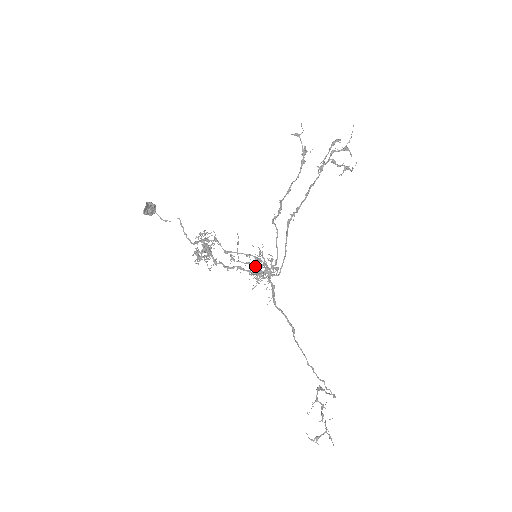
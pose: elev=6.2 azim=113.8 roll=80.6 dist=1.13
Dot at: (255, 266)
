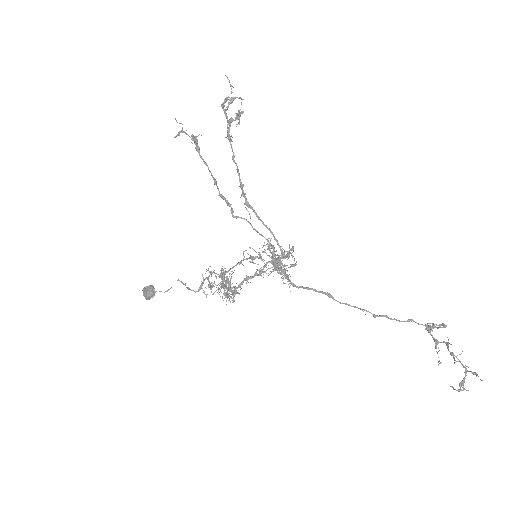
Dot at: occluded
